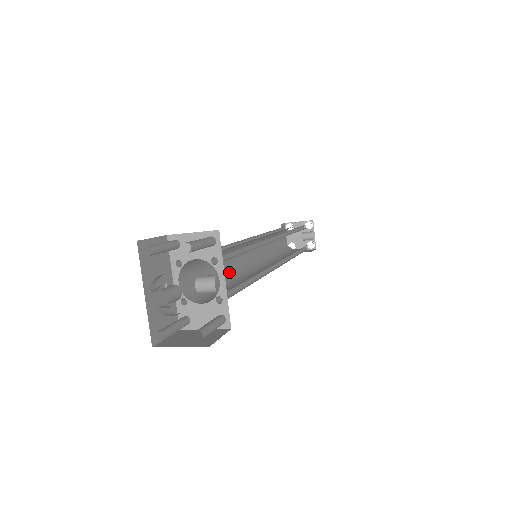
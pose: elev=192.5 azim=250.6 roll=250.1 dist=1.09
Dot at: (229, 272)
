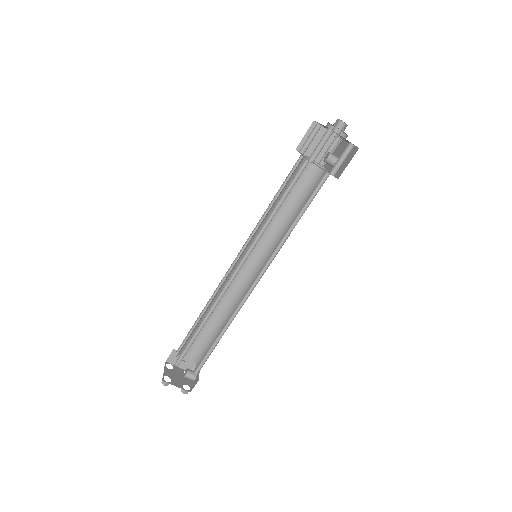
Dot at: (264, 226)
